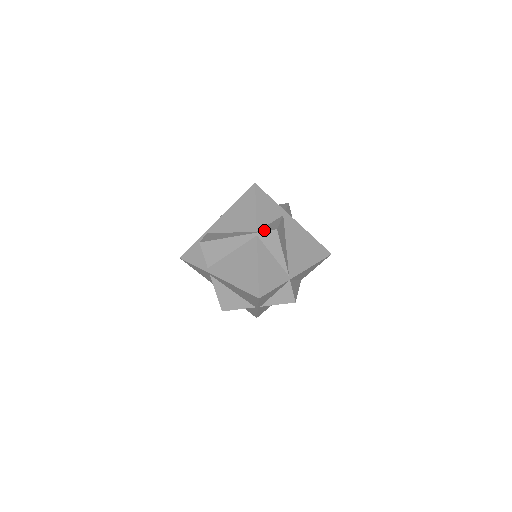
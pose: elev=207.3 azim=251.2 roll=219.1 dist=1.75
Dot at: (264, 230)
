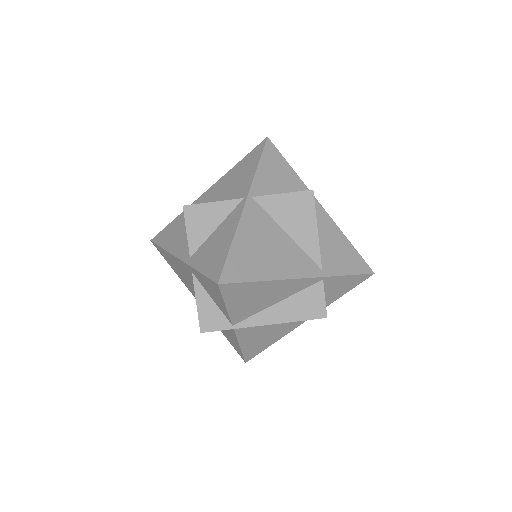
Dot at: occluded
